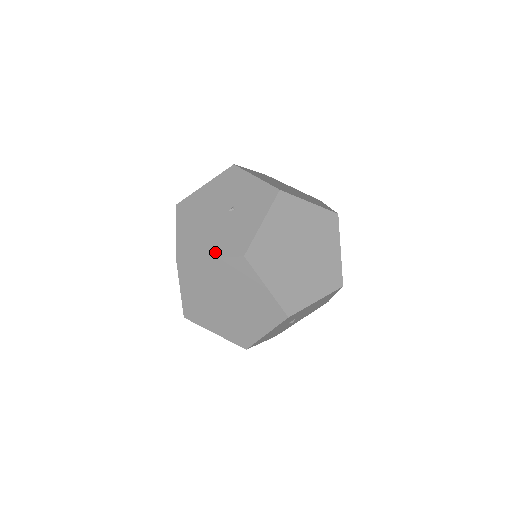
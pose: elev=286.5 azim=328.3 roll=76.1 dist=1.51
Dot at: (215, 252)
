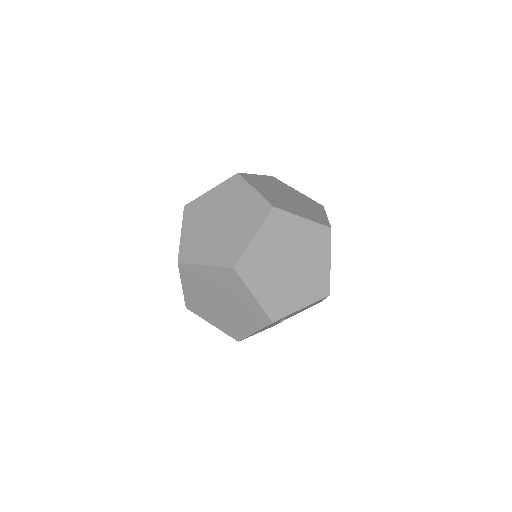
Dot at: (210, 260)
